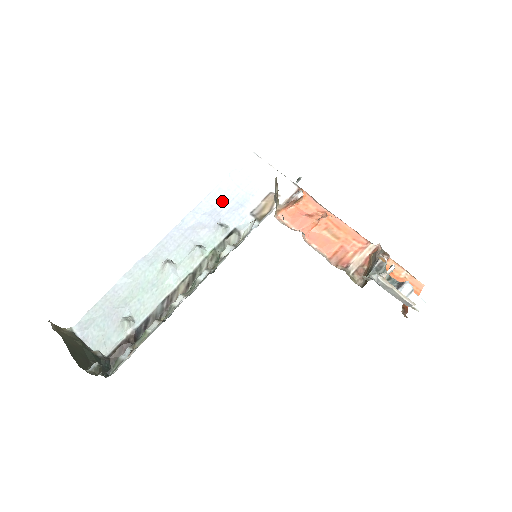
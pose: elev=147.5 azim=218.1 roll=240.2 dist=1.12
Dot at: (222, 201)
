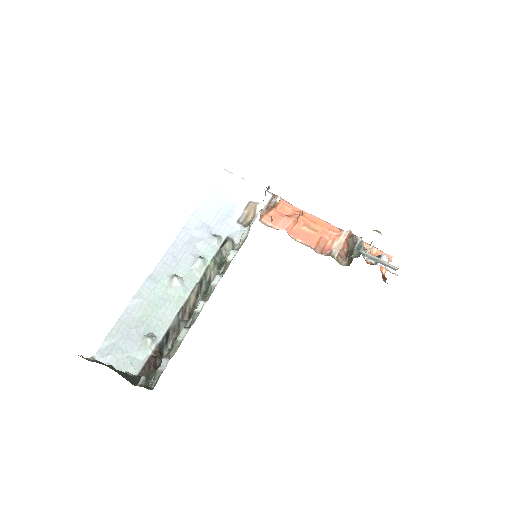
Dot at: (209, 215)
